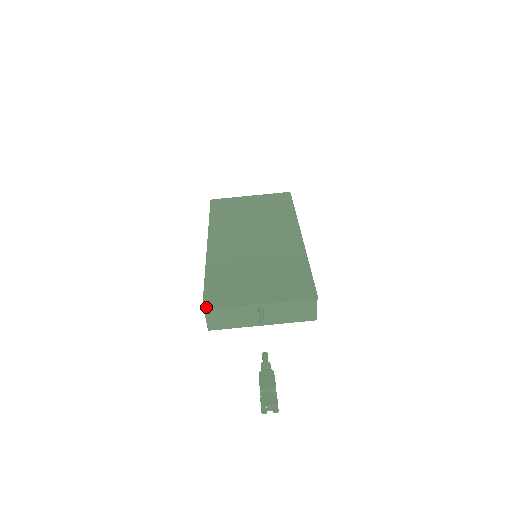
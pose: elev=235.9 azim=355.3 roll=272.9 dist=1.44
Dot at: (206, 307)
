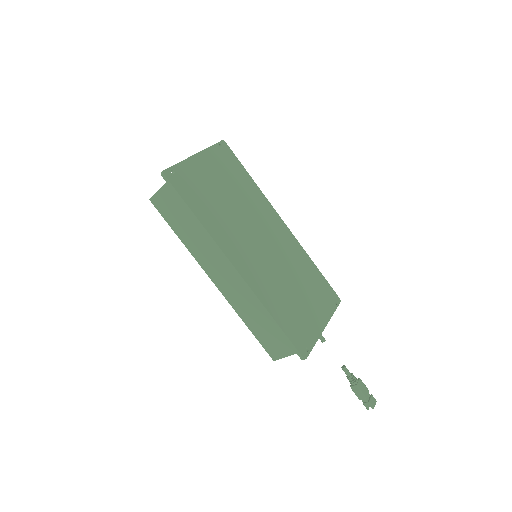
Dot at: (305, 356)
